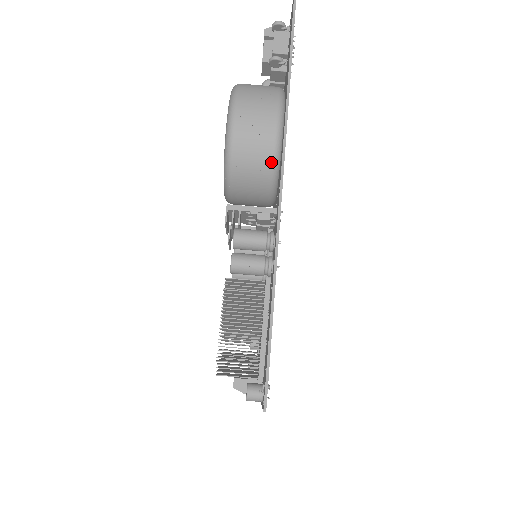
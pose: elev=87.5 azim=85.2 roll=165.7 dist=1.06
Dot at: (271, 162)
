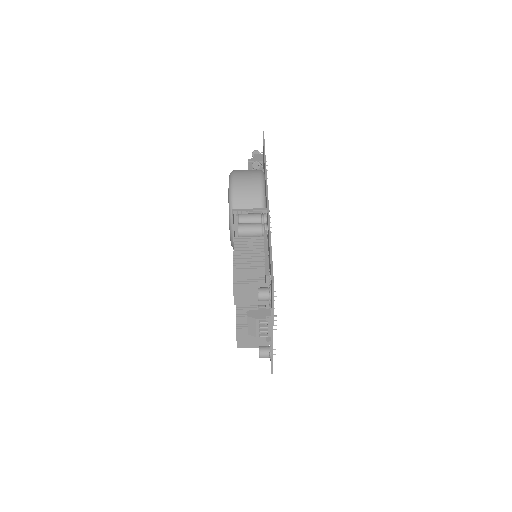
Dot at: (259, 194)
